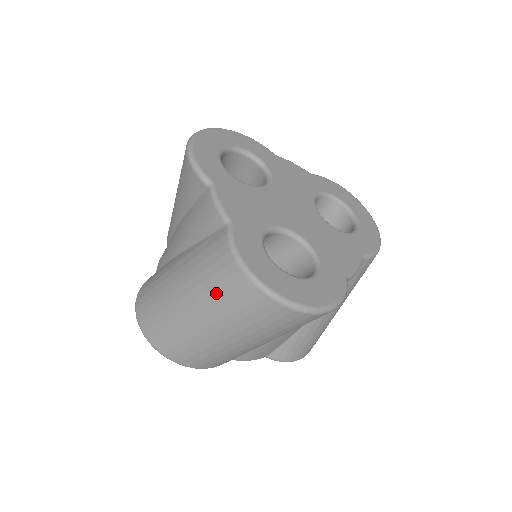
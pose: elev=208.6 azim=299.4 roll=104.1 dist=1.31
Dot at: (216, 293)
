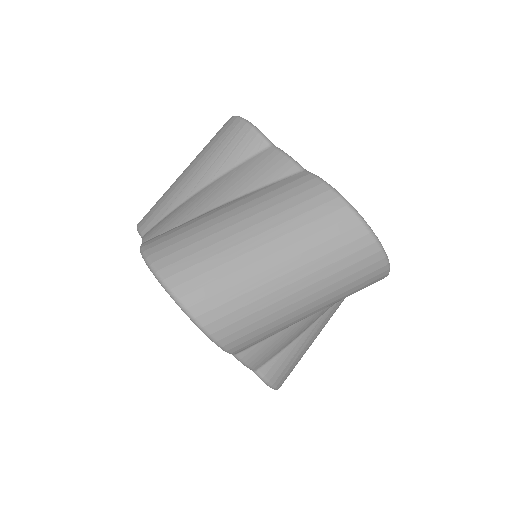
Dot at: (302, 222)
